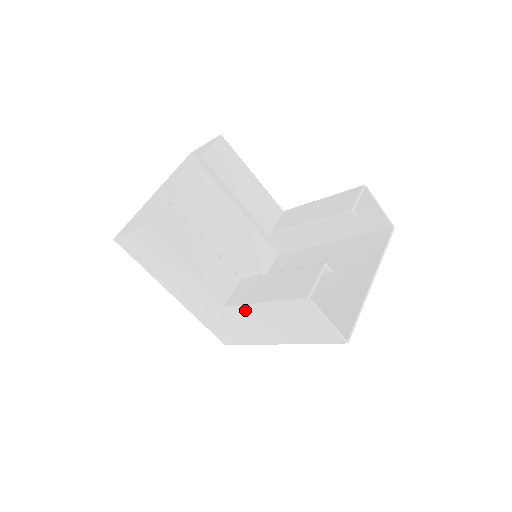
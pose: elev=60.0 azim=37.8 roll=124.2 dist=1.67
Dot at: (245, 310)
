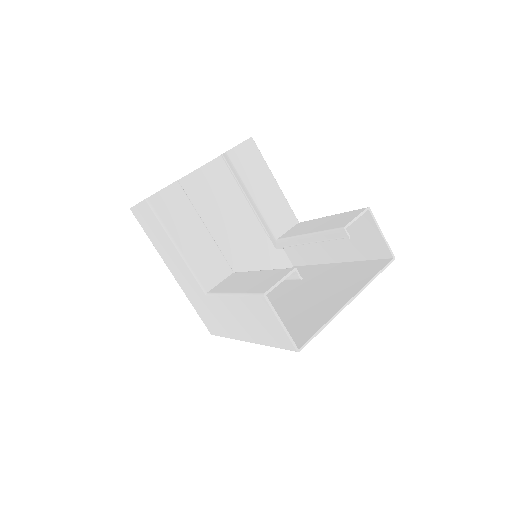
Dot at: (221, 298)
